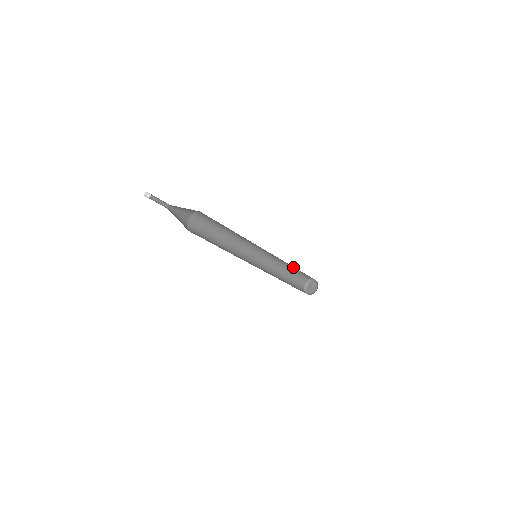
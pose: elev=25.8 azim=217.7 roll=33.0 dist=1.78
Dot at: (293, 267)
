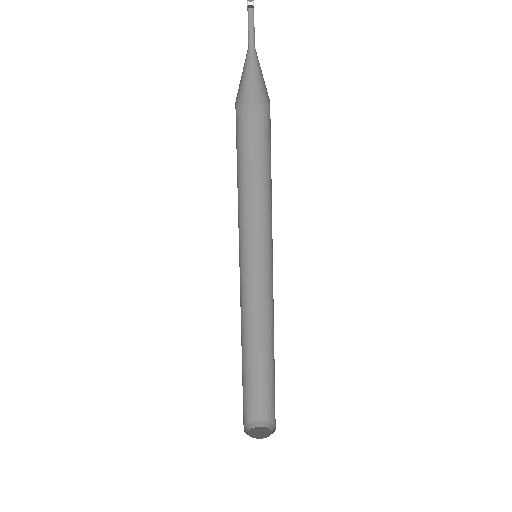
Dot at: (257, 355)
